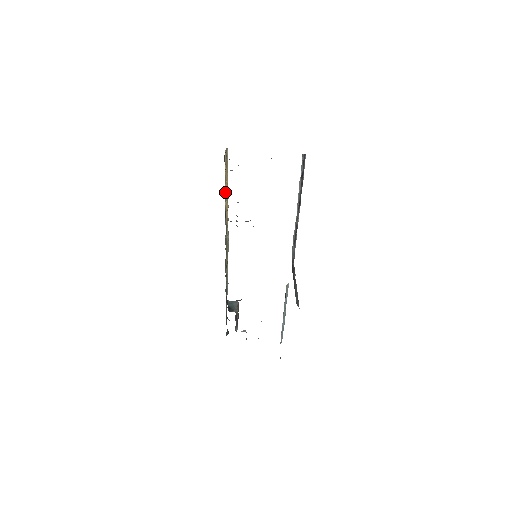
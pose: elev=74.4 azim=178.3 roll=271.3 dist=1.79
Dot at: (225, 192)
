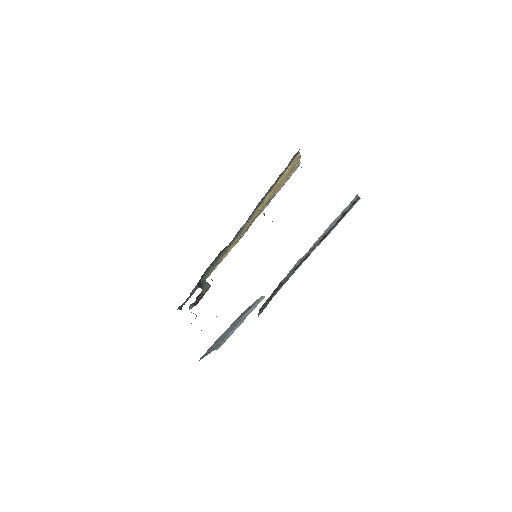
Dot at: (273, 187)
